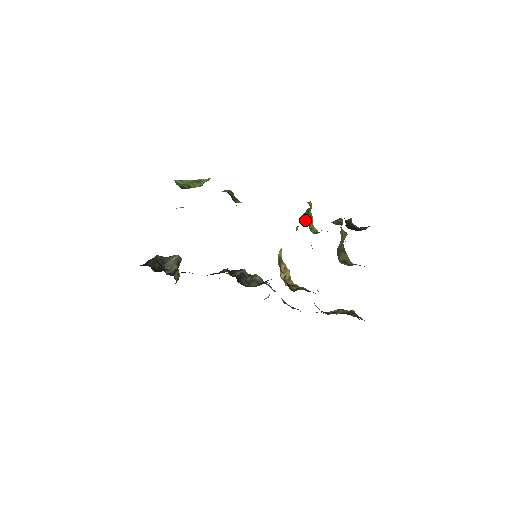
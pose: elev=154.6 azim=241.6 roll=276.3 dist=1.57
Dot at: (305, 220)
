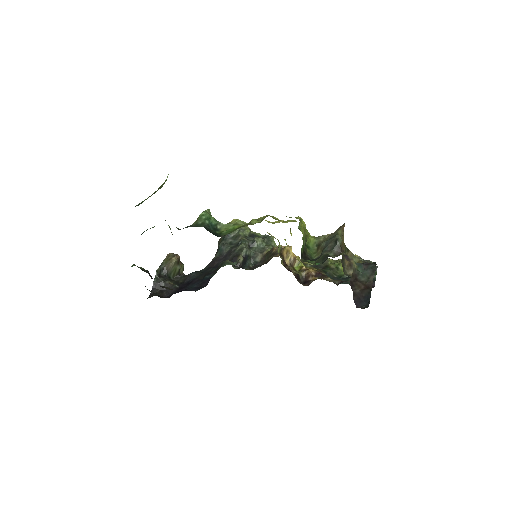
Dot at: (302, 253)
